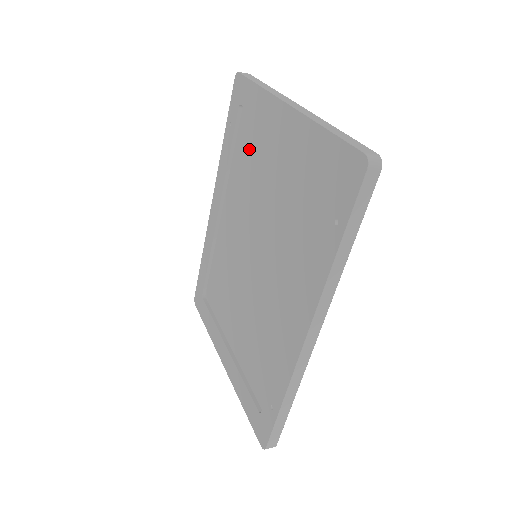
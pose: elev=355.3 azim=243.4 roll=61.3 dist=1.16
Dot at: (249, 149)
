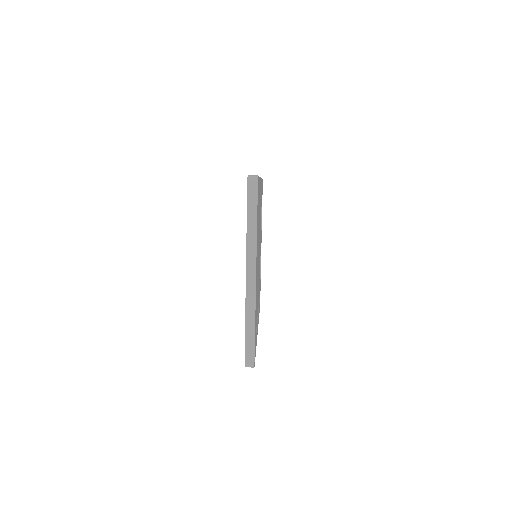
Dot at: occluded
